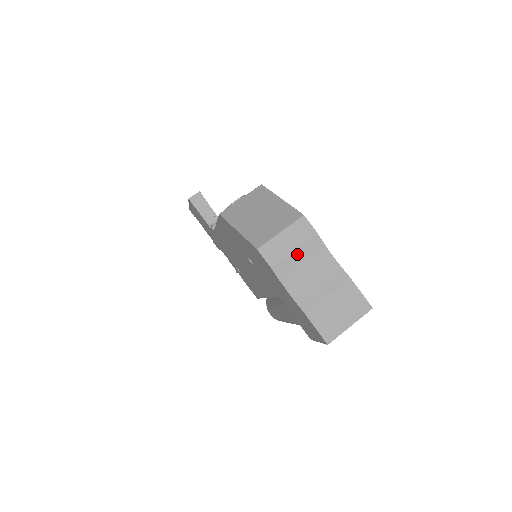
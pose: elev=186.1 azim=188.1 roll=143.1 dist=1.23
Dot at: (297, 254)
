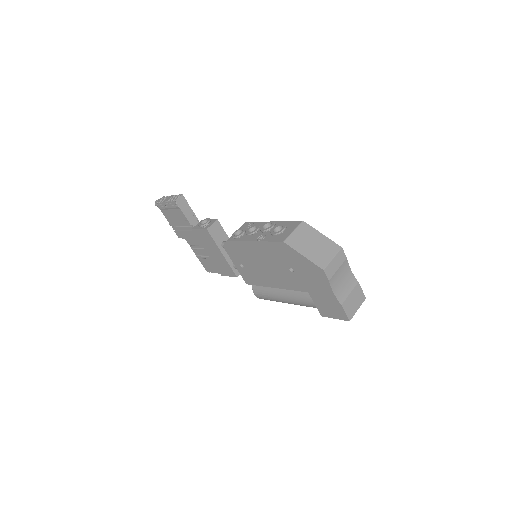
Dot at: (339, 271)
